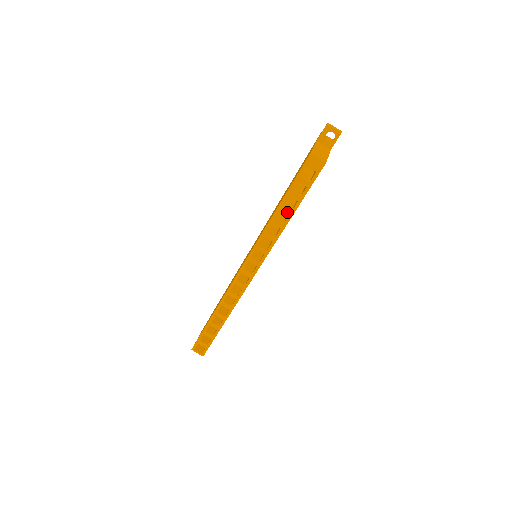
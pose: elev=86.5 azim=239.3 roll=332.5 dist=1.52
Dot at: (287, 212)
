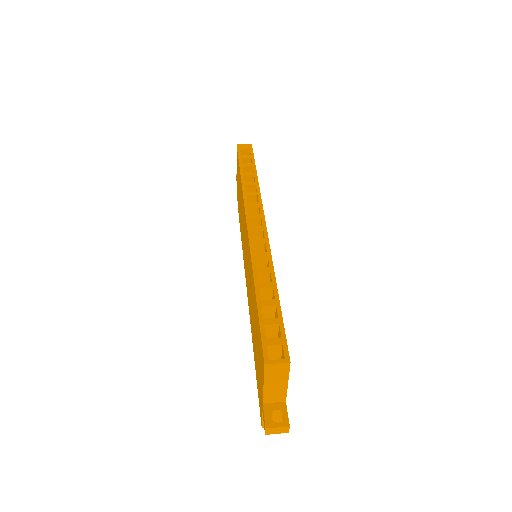
Dot at: (251, 174)
